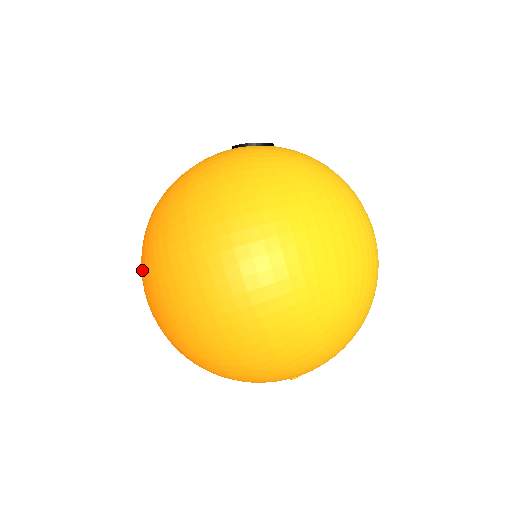
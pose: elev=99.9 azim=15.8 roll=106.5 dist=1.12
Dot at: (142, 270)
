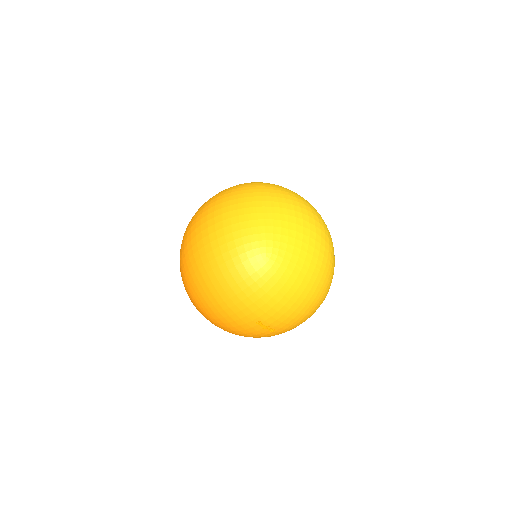
Dot at: occluded
